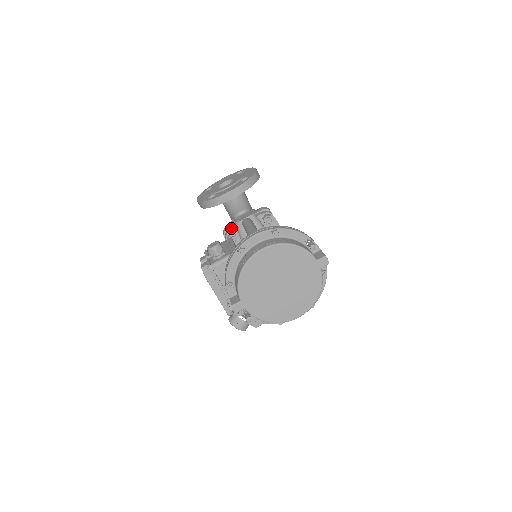
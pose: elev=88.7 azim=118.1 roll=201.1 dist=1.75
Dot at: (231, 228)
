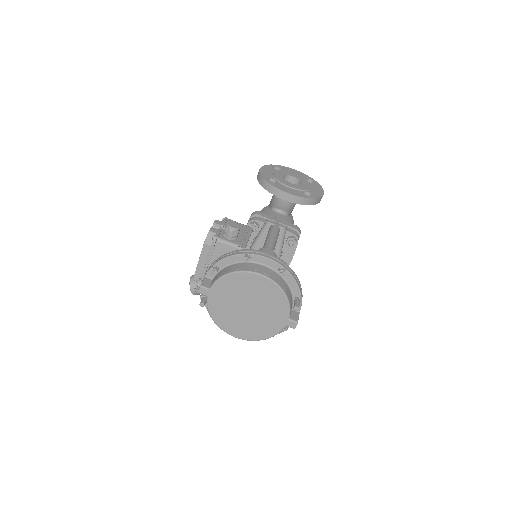
Dot at: (261, 218)
